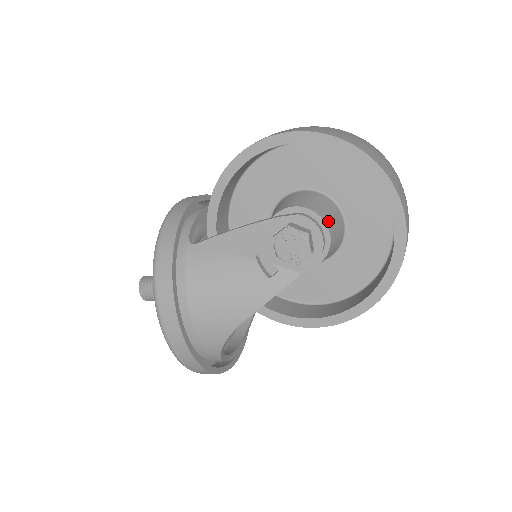
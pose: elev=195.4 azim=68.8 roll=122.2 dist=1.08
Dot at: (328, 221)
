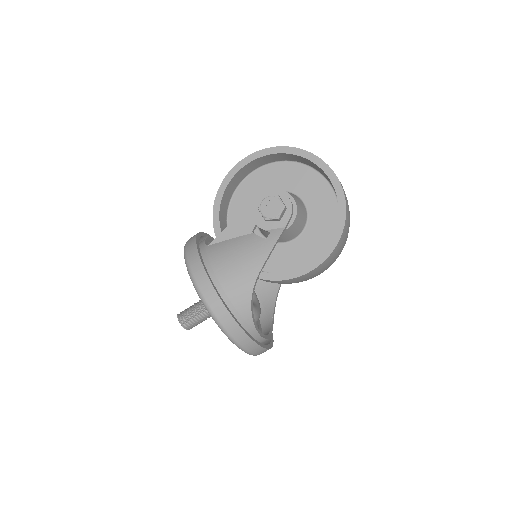
Dot at: (290, 194)
